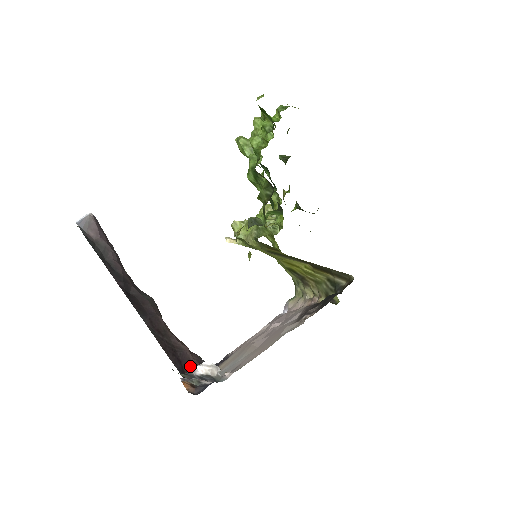
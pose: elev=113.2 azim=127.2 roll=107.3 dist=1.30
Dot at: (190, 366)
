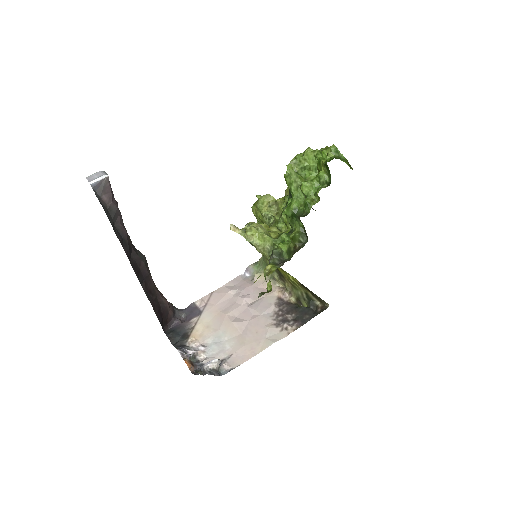
Dot at: (167, 316)
